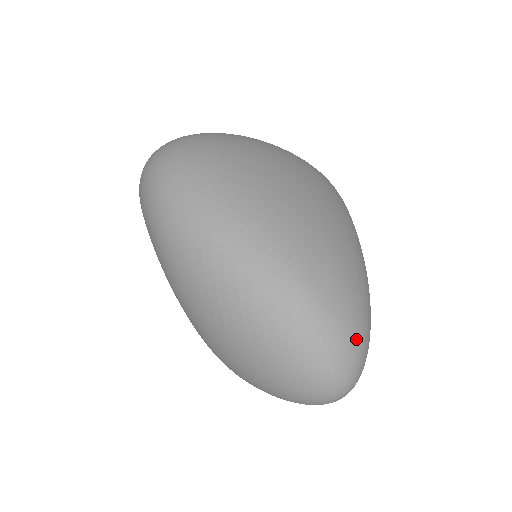
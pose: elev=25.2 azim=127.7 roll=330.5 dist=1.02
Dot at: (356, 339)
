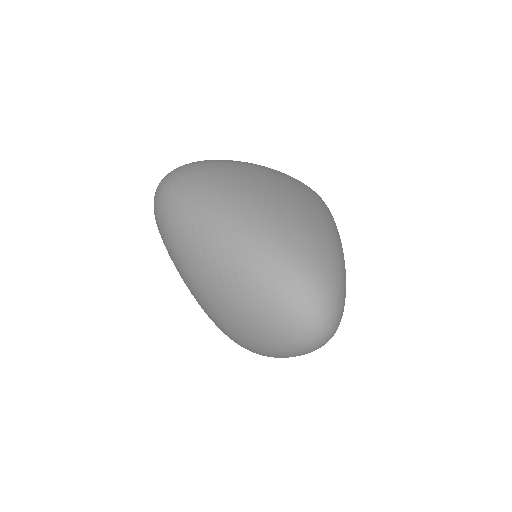
Dot at: (324, 279)
